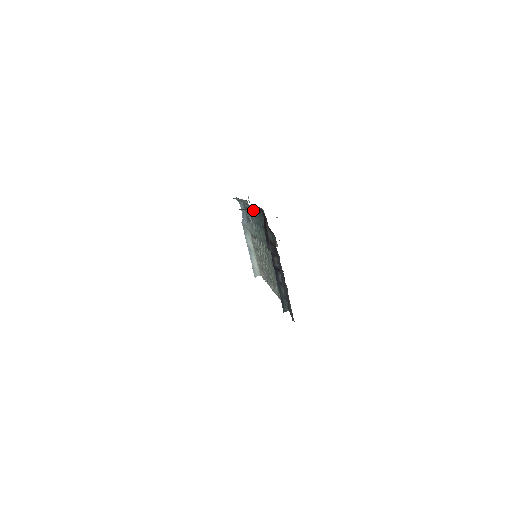
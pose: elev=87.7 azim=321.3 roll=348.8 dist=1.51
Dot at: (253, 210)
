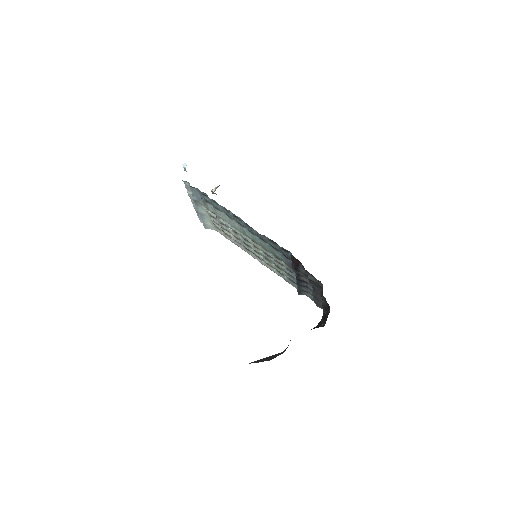
Dot at: occluded
